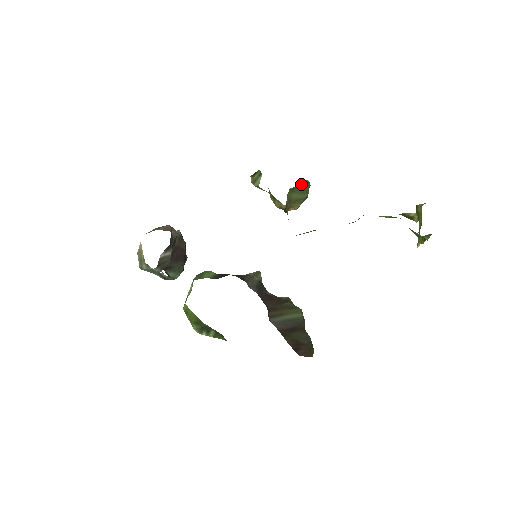
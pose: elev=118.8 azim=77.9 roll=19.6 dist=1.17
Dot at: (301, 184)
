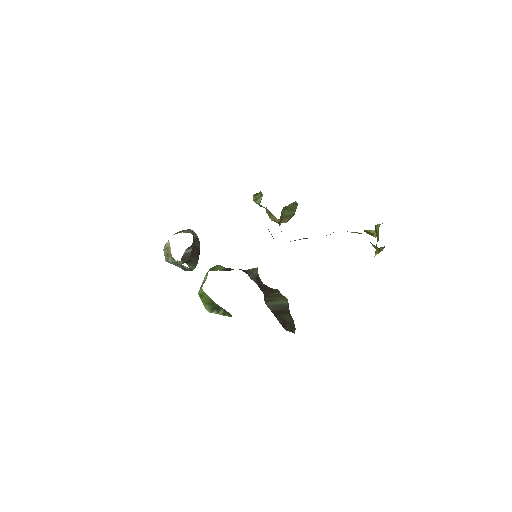
Dot at: (291, 204)
